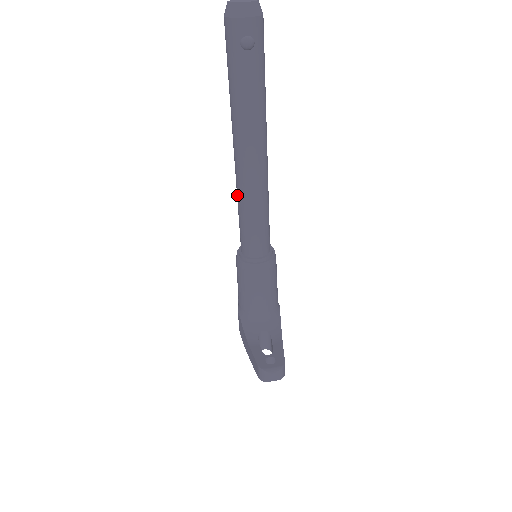
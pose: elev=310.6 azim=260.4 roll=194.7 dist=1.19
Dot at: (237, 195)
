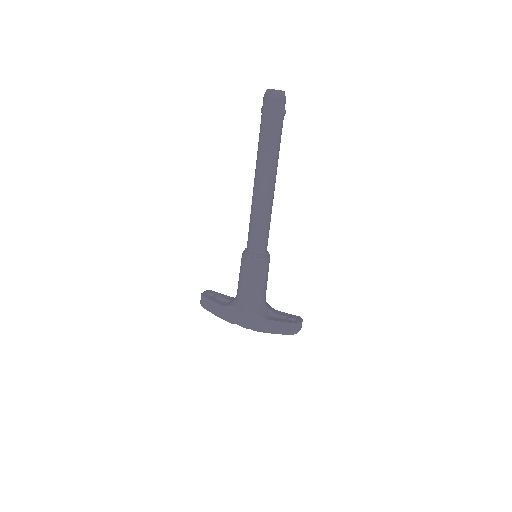
Dot at: (258, 209)
